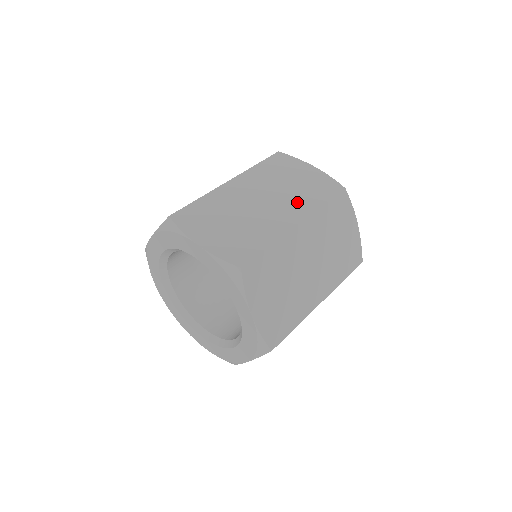
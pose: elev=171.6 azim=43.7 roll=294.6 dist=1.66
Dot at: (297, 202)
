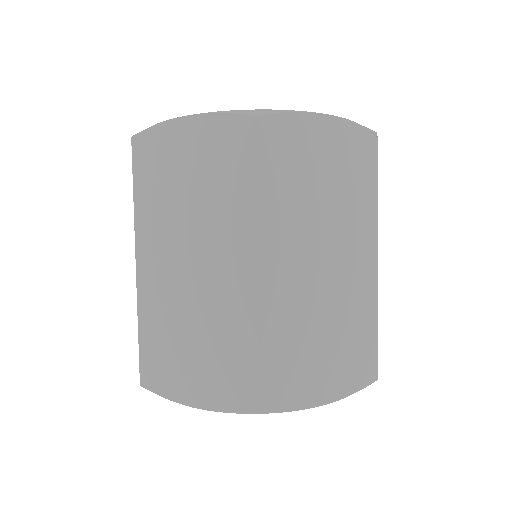
Dot at: (354, 221)
